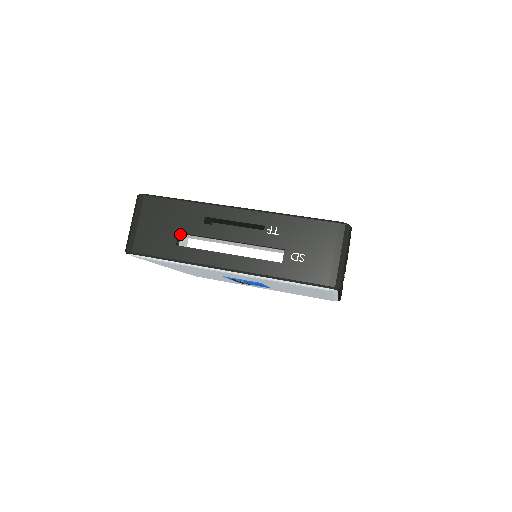
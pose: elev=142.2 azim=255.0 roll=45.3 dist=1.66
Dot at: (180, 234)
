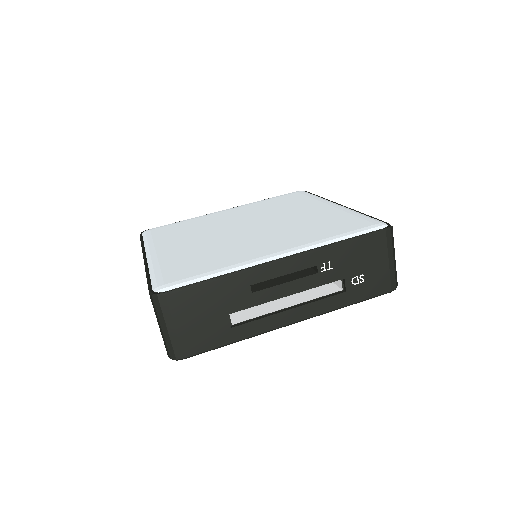
Dot at: (228, 313)
